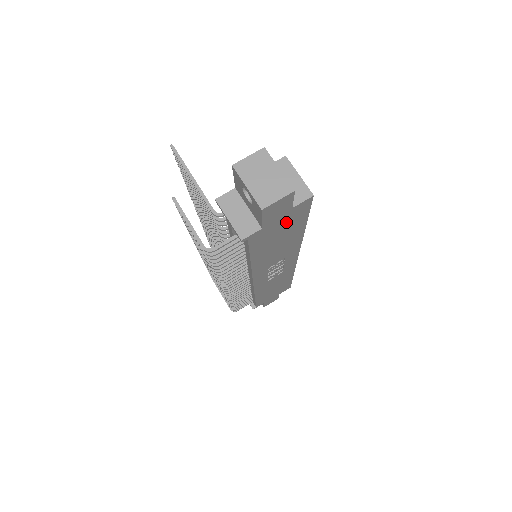
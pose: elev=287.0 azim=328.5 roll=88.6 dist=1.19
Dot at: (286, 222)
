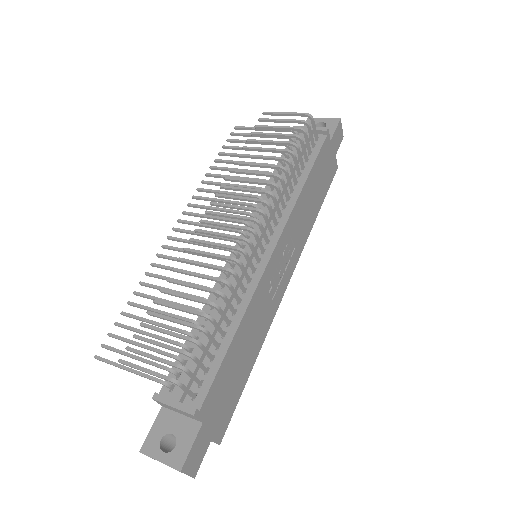
Dot at: (328, 168)
